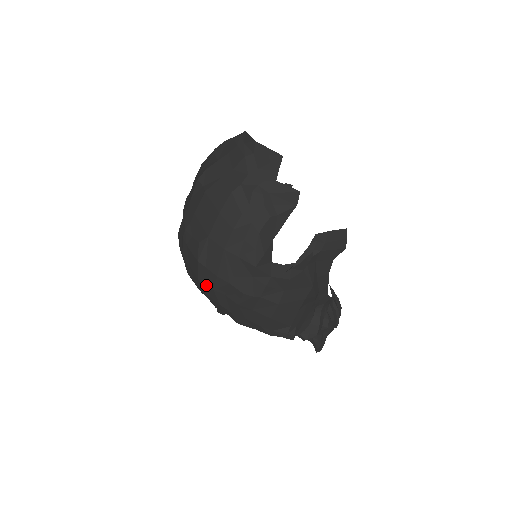
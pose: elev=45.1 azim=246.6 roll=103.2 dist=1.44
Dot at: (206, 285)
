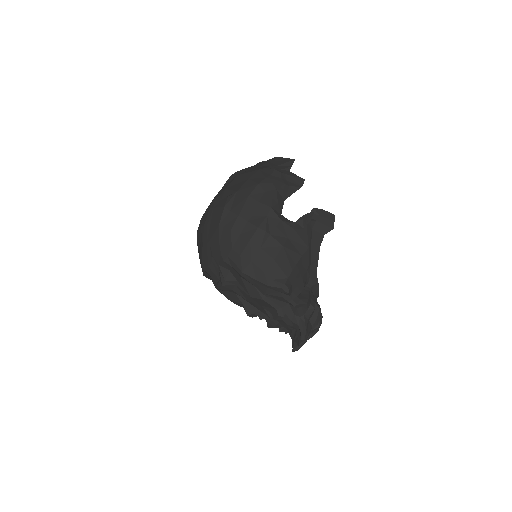
Dot at: (225, 229)
